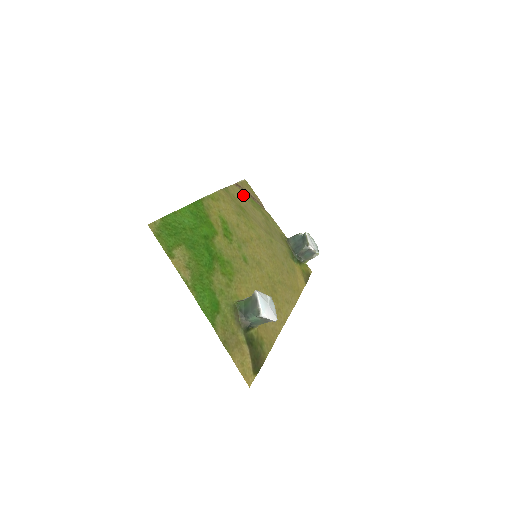
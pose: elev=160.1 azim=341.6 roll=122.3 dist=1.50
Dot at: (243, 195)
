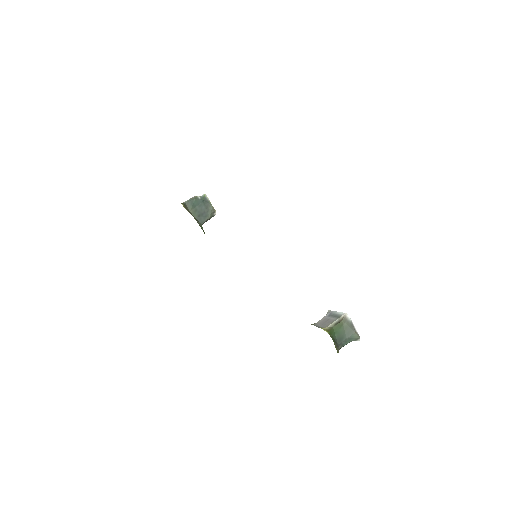
Dot at: occluded
